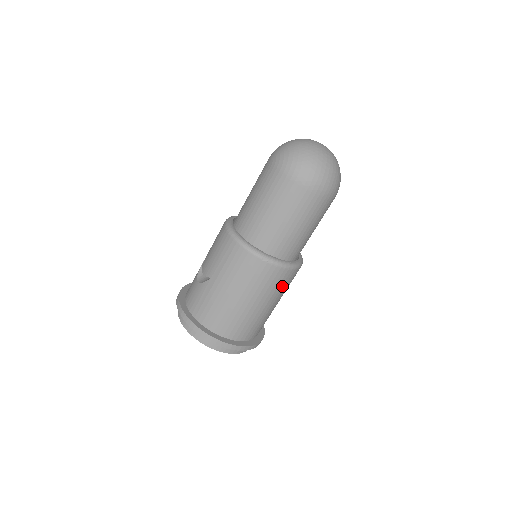
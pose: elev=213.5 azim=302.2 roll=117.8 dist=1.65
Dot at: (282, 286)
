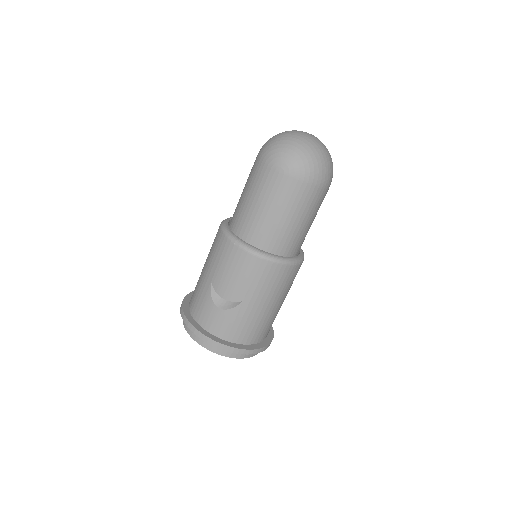
Dot at: occluded
